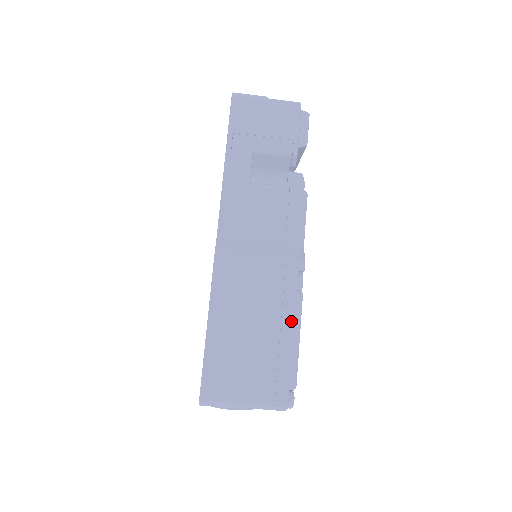
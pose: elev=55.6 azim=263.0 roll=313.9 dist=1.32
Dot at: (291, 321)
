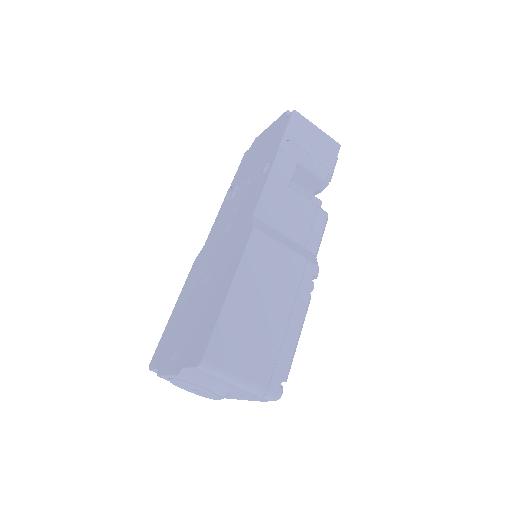
Dot at: (299, 317)
